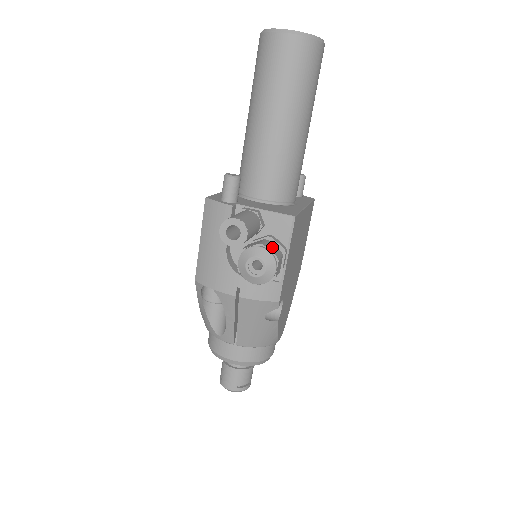
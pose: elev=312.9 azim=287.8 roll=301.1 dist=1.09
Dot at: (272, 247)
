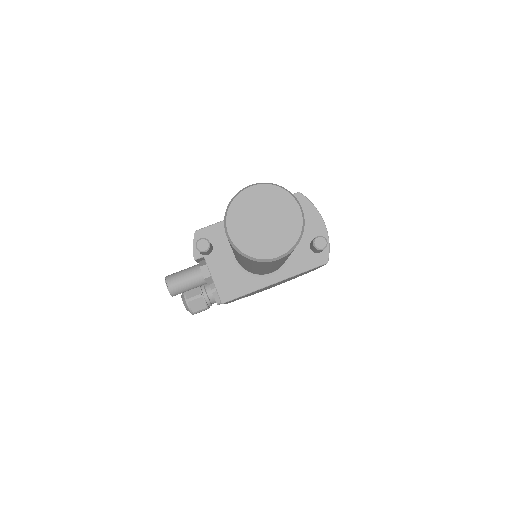
Dot at: (198, 304)
